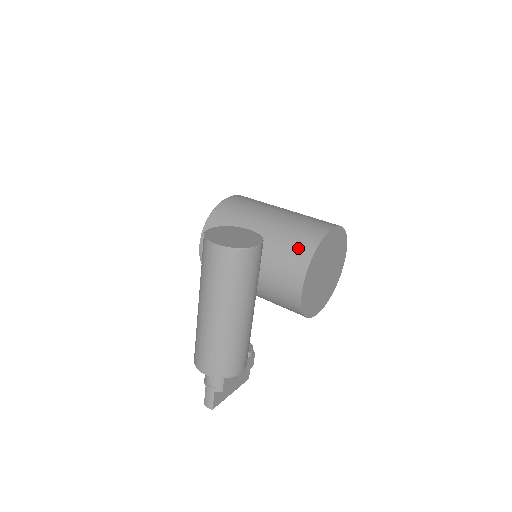
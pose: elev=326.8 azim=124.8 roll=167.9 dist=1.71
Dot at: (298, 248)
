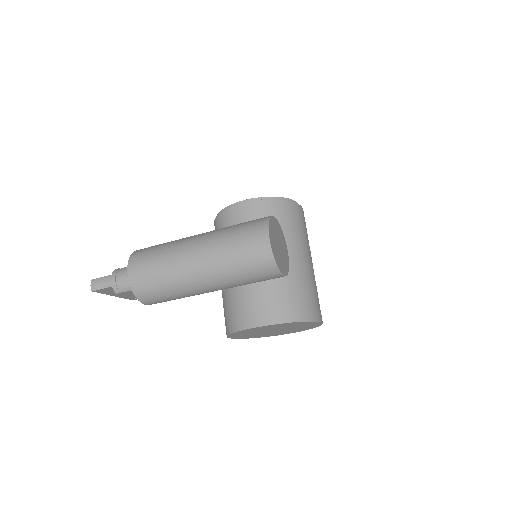
Dot at: (292, 304)
